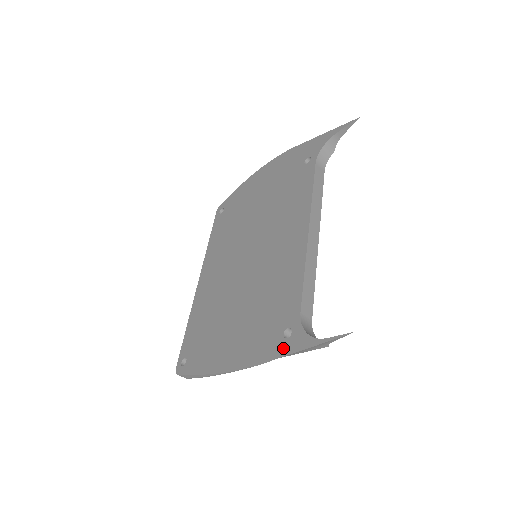
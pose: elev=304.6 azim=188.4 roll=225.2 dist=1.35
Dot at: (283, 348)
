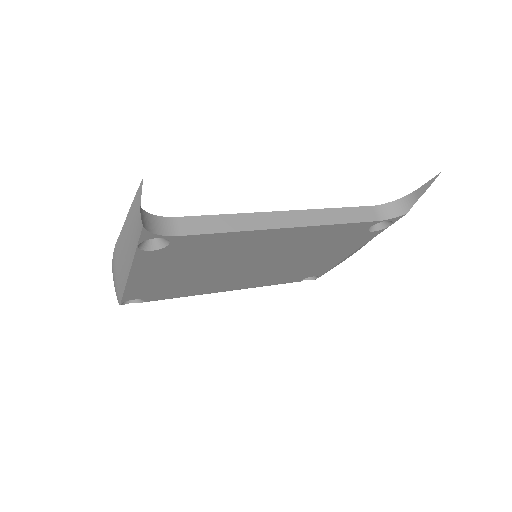
Dot at: occluded
